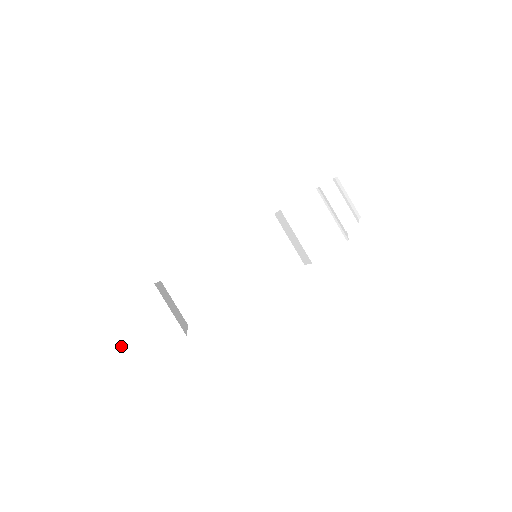
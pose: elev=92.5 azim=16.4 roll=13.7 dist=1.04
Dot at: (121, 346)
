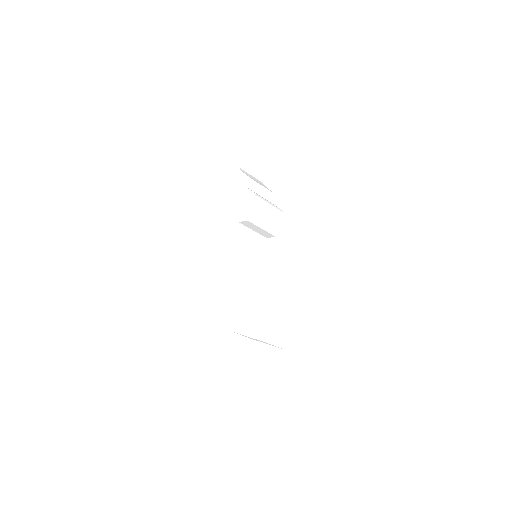
Dot at: (265, 350)
